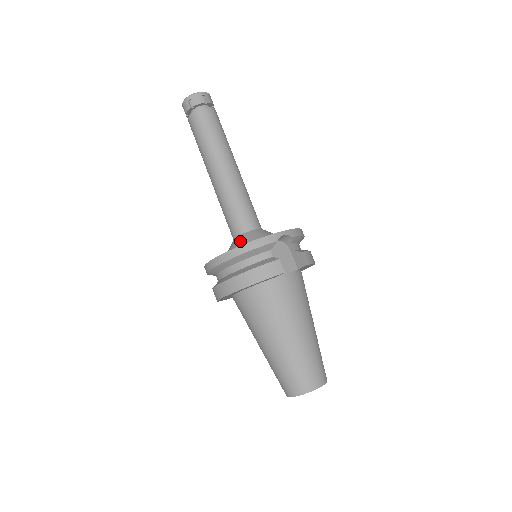
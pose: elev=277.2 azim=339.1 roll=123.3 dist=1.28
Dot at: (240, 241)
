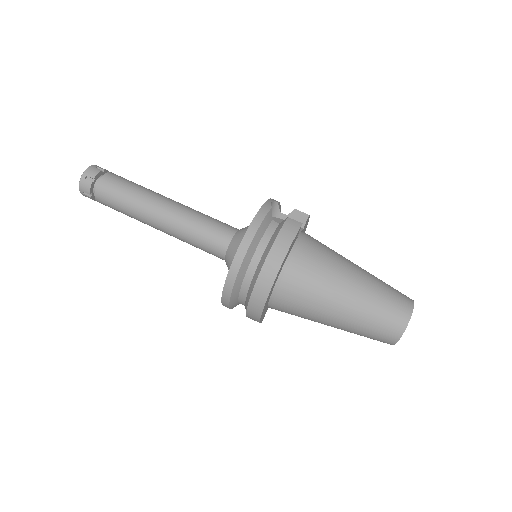
Dot at: (236, 244)
